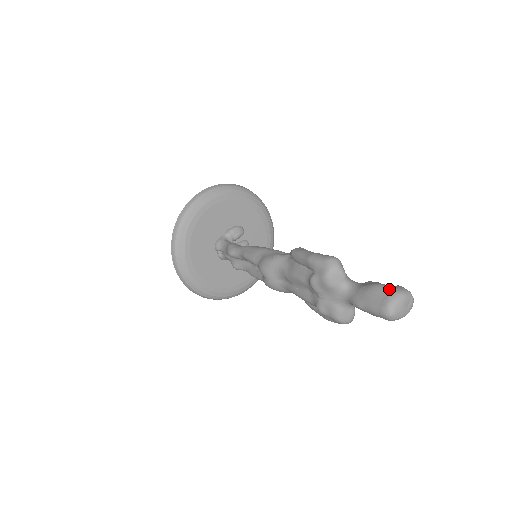
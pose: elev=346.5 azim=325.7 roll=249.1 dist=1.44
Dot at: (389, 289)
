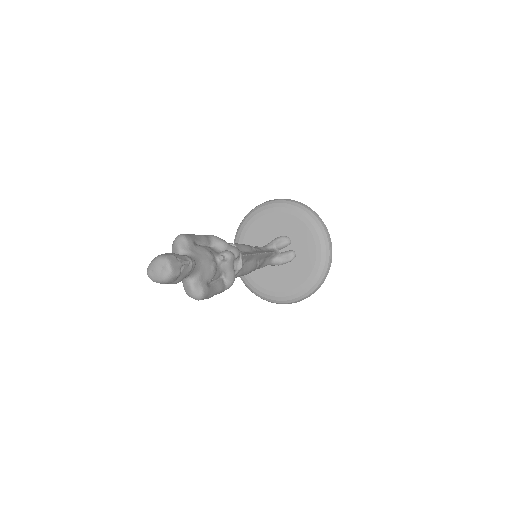
Dot at: occluded
